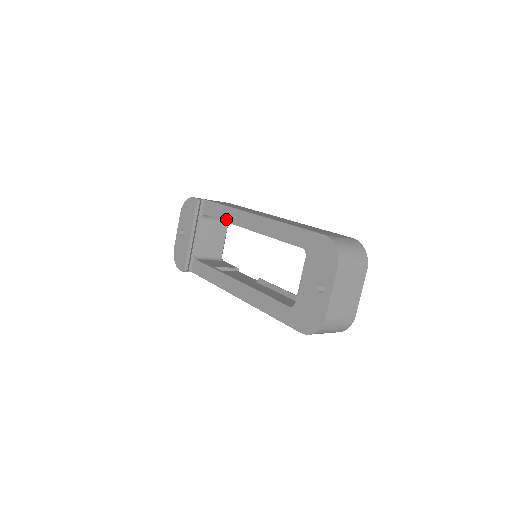
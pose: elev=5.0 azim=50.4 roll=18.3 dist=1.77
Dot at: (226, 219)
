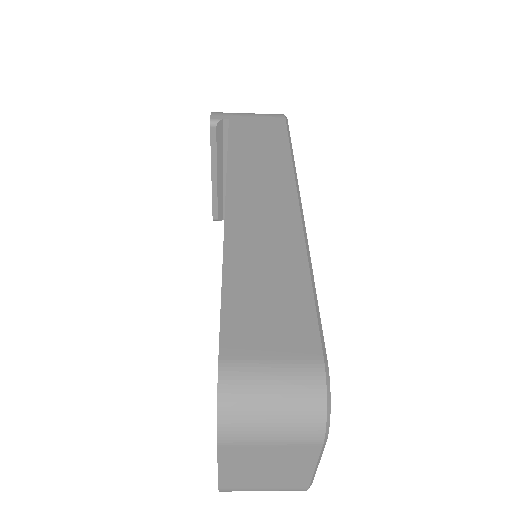
Dot at: occluded
